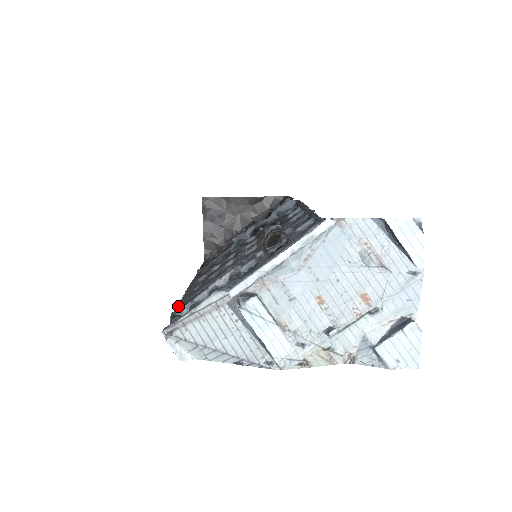
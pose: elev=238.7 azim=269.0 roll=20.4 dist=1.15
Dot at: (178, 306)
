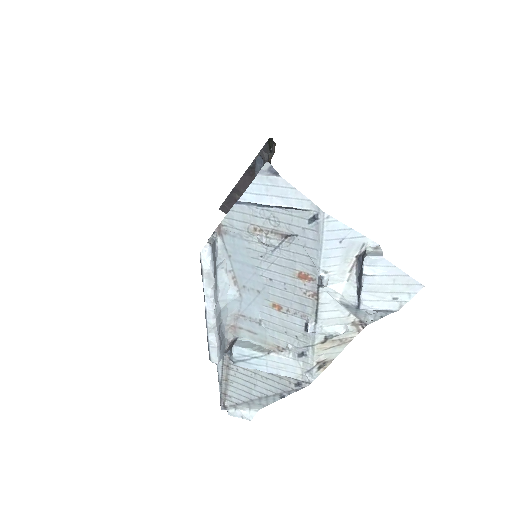
Dot at: occluded
